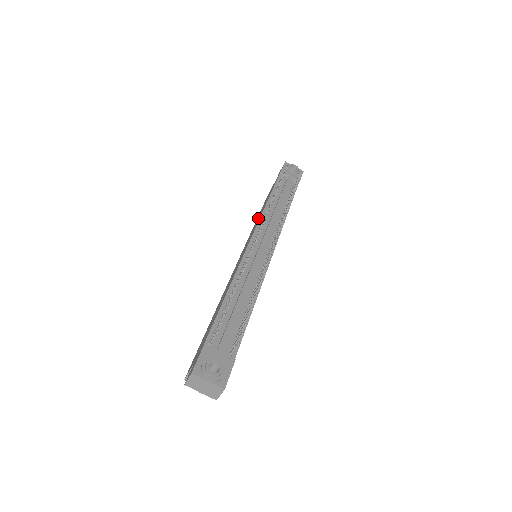
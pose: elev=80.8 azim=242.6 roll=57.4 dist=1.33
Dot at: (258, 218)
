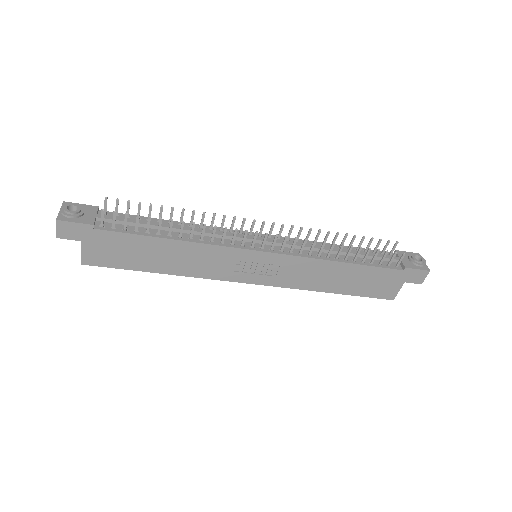
Dot at: occluded
